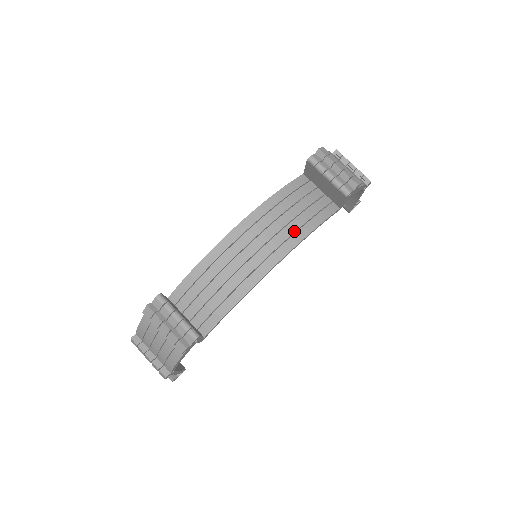
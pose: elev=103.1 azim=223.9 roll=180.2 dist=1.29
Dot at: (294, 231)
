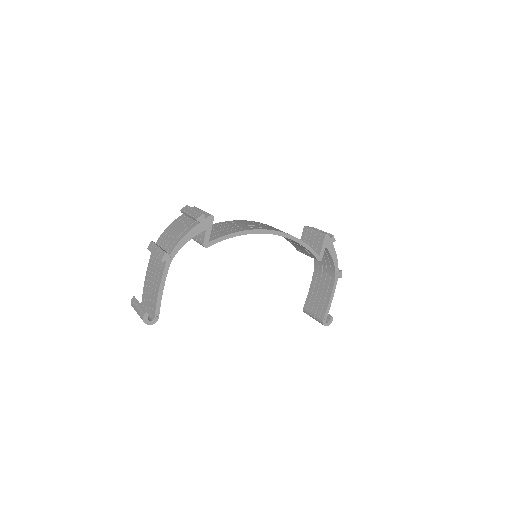
Dot at: occluded
